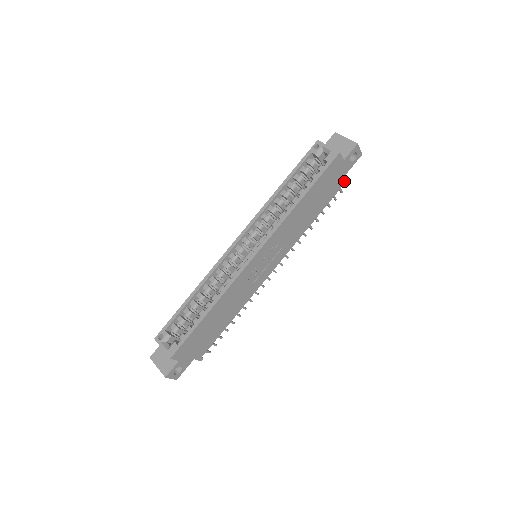
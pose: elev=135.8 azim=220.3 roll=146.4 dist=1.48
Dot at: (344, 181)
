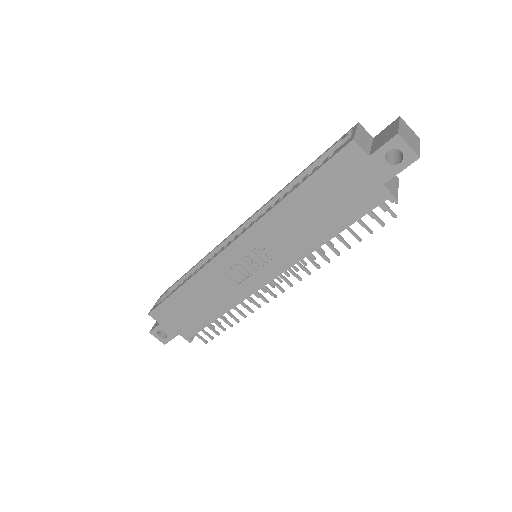
Dot at: (385, 195)
